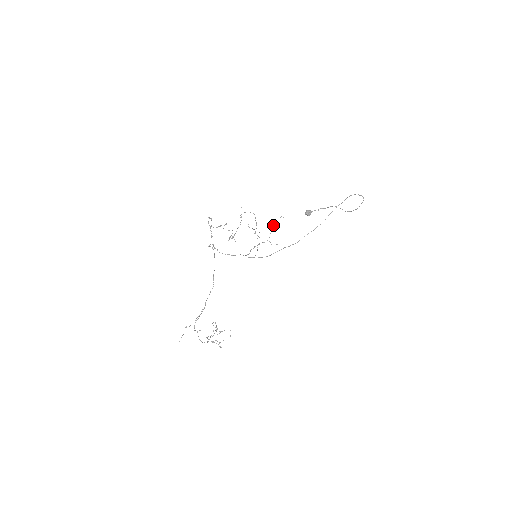
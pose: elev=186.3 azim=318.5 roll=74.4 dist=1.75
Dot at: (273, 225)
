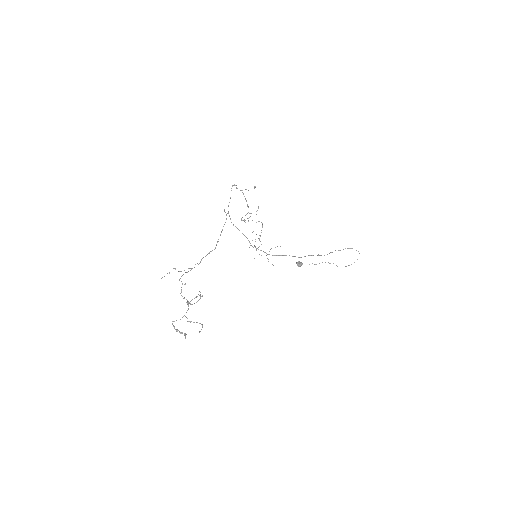
Dot at: occluded
